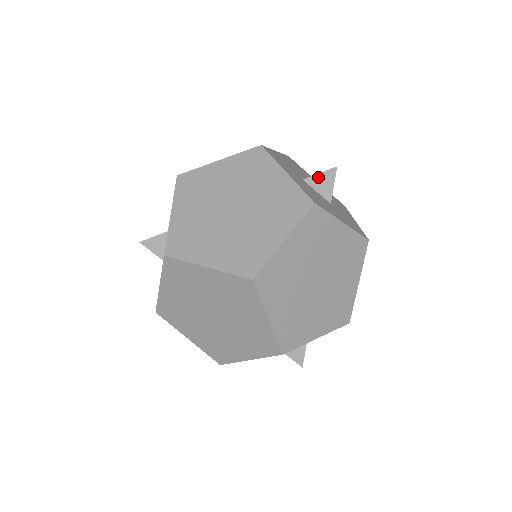
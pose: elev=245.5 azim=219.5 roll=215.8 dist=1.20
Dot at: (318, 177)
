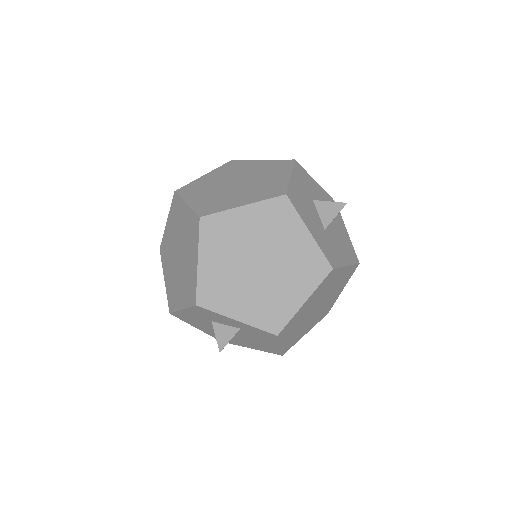
Dot at: (326, 204)
